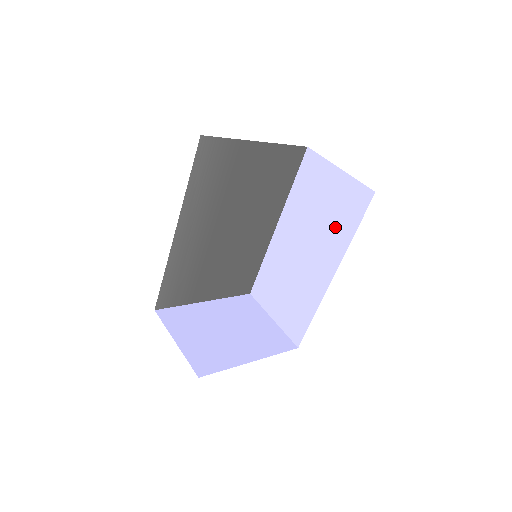
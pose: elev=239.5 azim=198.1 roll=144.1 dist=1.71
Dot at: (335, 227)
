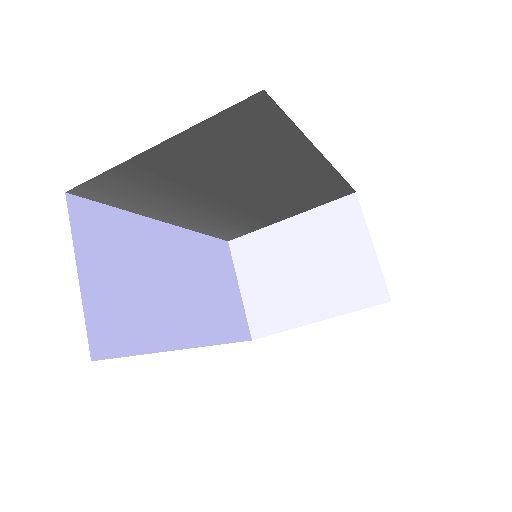
Dot at: occluded
